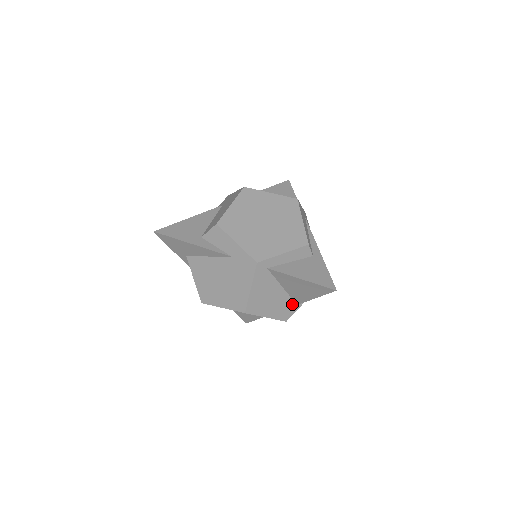
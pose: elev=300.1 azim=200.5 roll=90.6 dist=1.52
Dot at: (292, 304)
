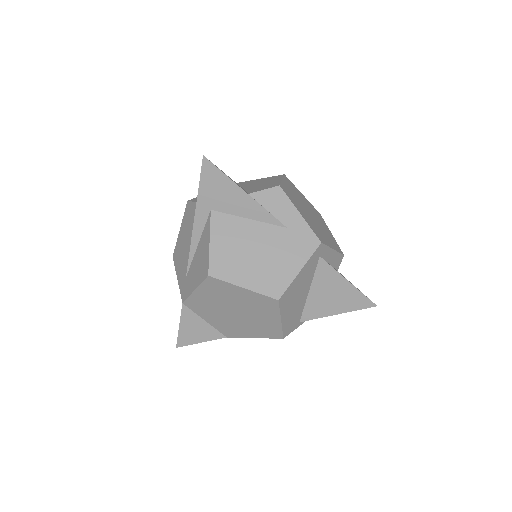
Dot at: (298, 318)
